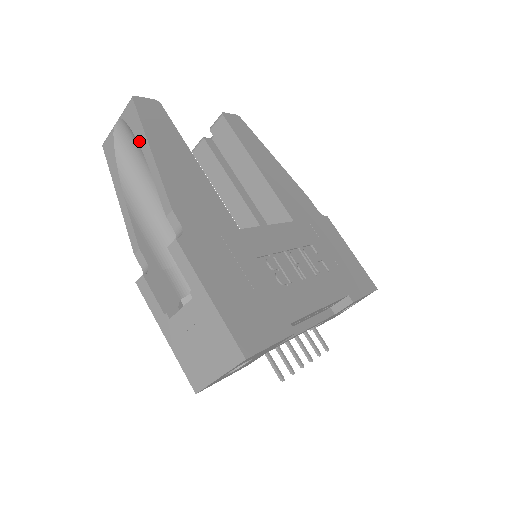
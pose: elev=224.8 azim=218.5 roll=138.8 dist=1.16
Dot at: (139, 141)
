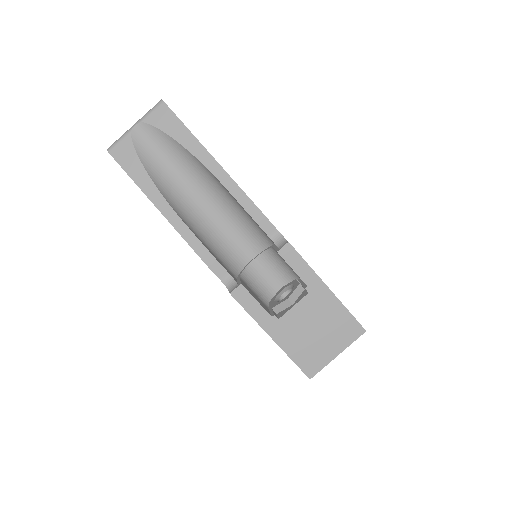
Dot at: (190, 149)
